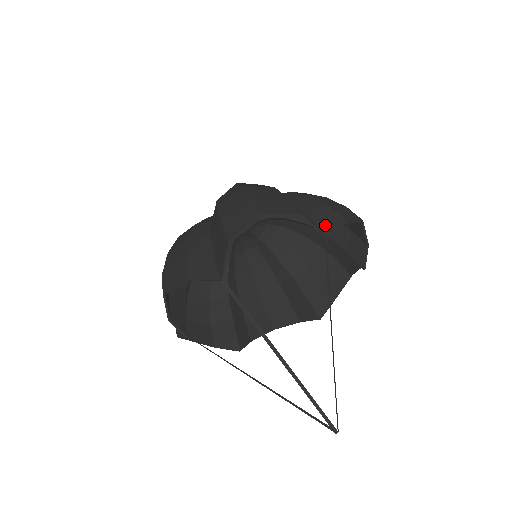
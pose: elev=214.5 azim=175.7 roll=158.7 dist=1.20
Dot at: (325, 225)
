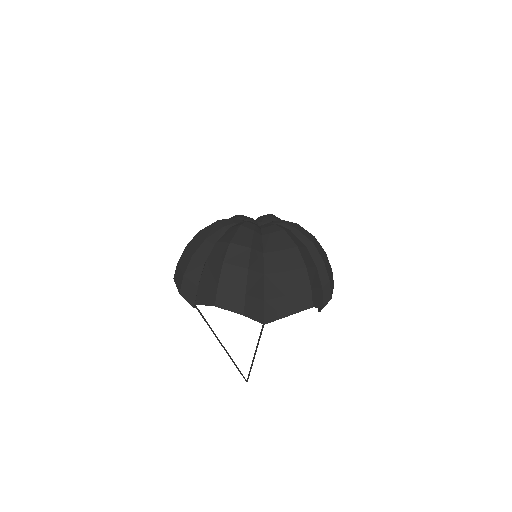
Dot at: (270, 311)
